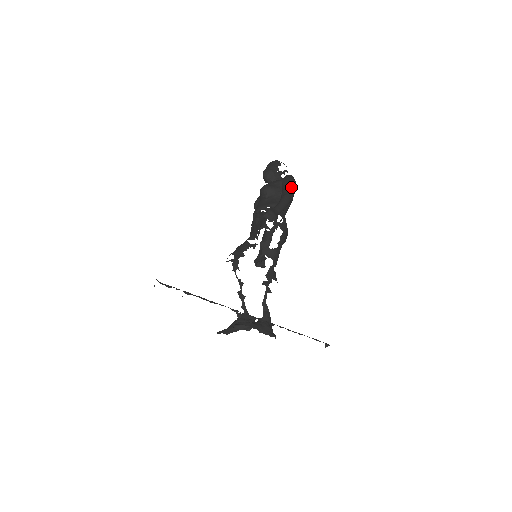
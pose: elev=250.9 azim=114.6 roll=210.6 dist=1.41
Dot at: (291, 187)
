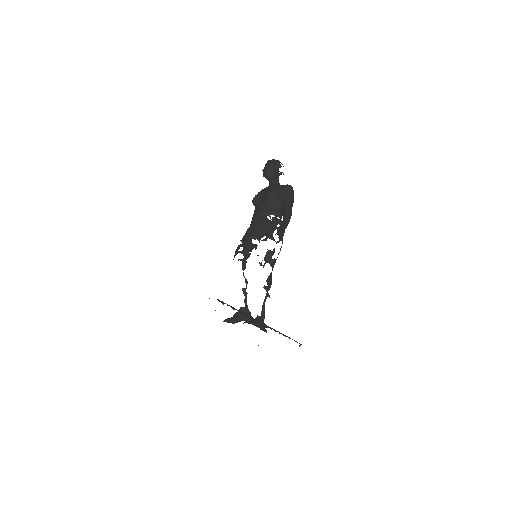
Dot at: (292, 201)
